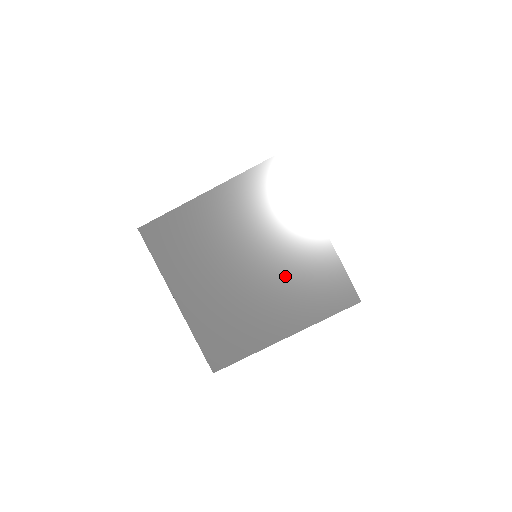
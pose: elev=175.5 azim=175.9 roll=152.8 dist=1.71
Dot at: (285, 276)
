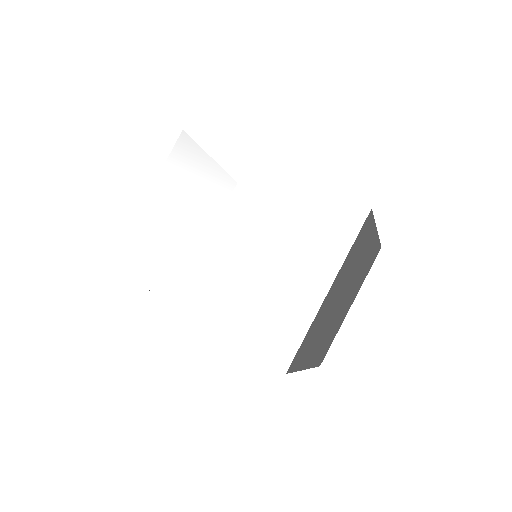
Dot at: (356, 280)
